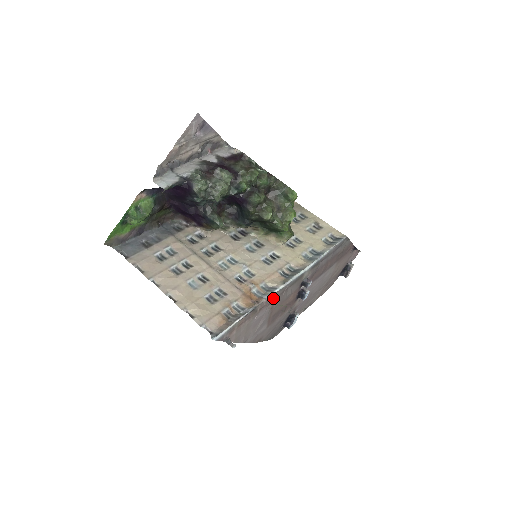
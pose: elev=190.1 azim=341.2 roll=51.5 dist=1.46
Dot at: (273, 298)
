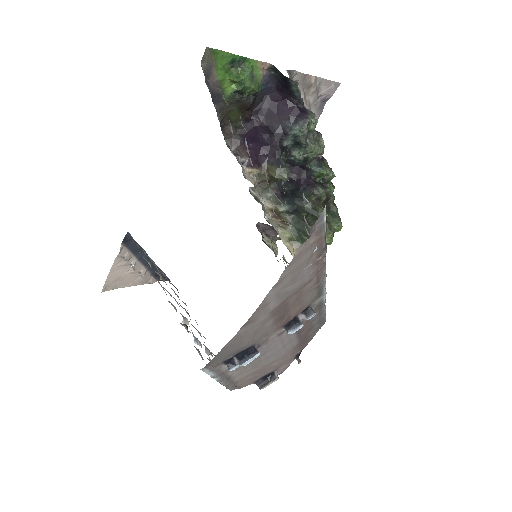
Dot at: (319, 271)
